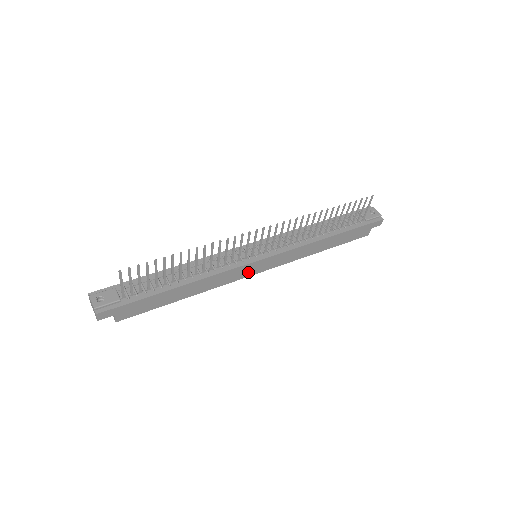
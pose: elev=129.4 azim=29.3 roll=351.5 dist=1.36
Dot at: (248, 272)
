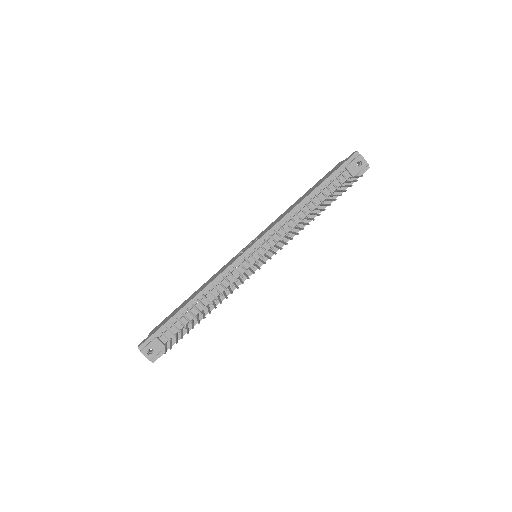
Dot at: occluded
